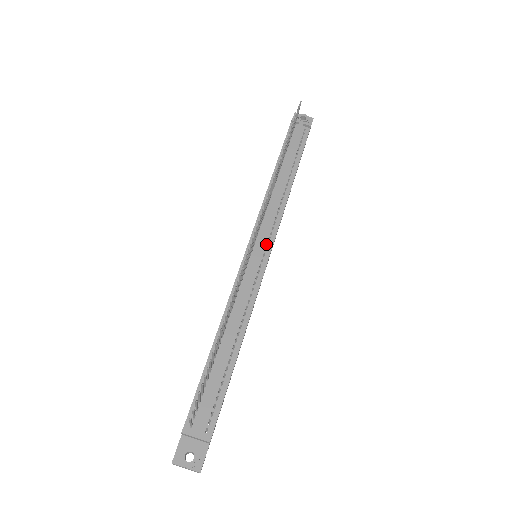
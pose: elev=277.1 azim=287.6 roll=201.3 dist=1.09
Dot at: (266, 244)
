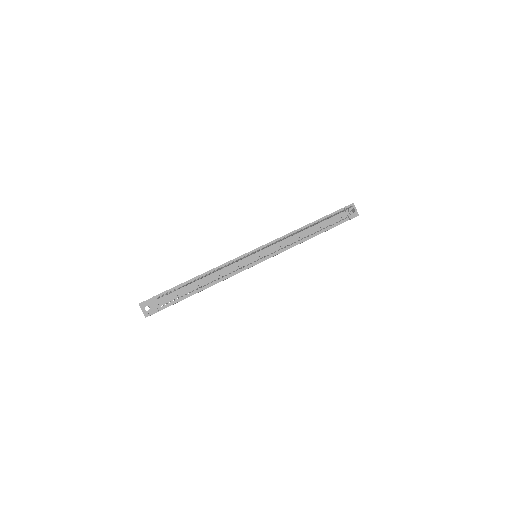
Dot at: (264, 256)
